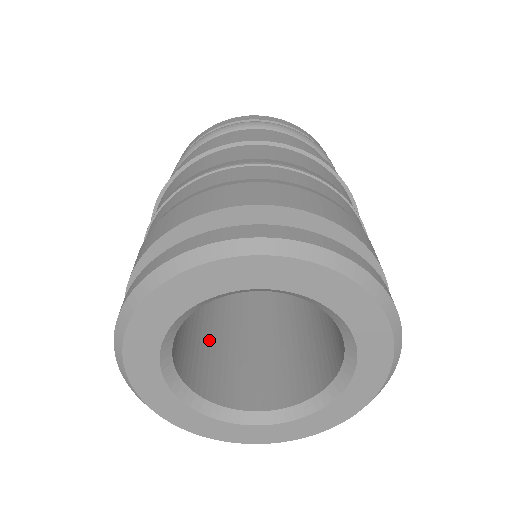
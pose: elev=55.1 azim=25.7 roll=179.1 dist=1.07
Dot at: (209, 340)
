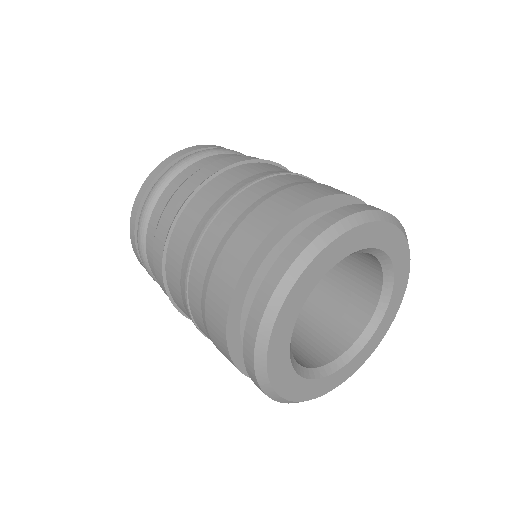
Dot at: occluded
